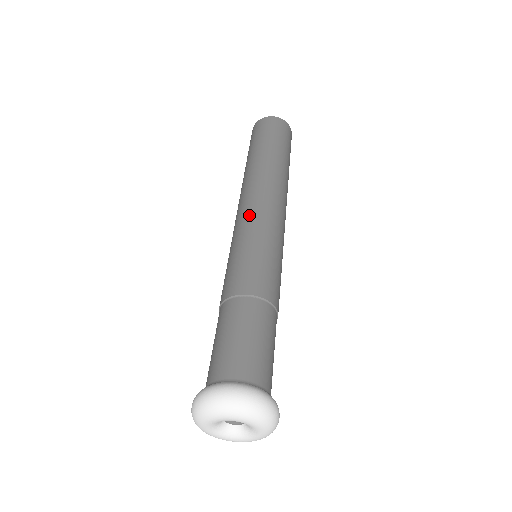
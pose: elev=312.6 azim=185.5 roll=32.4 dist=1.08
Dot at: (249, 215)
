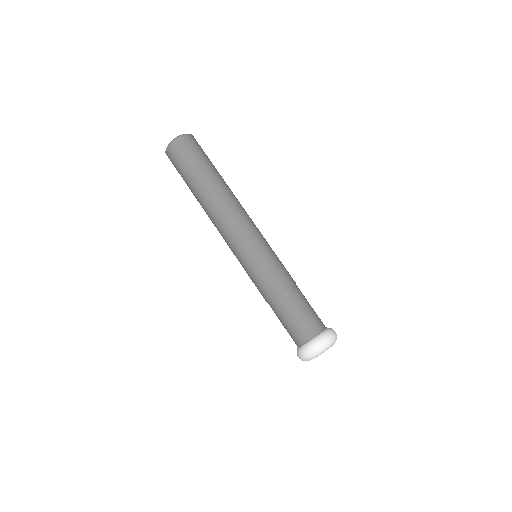
Dot at: (240, 238)
